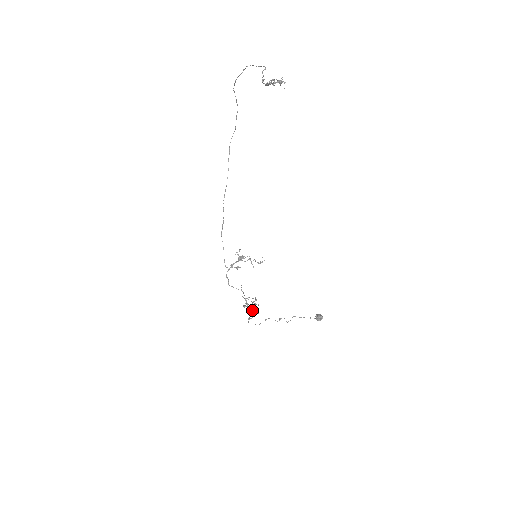
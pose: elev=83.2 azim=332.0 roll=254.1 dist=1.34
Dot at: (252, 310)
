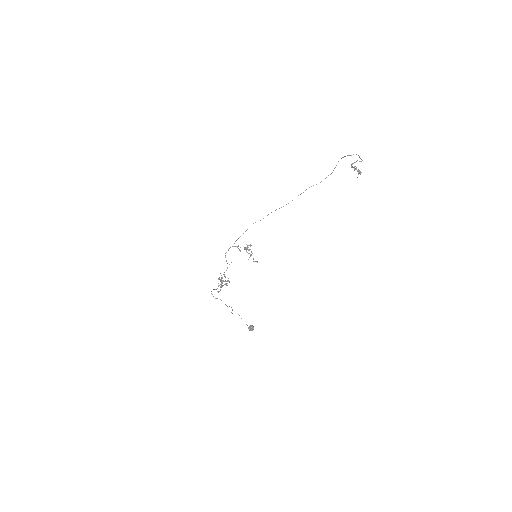
Dot at: (221, 286)
